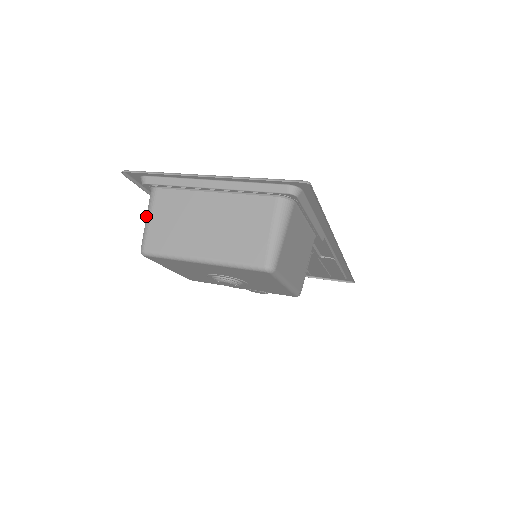
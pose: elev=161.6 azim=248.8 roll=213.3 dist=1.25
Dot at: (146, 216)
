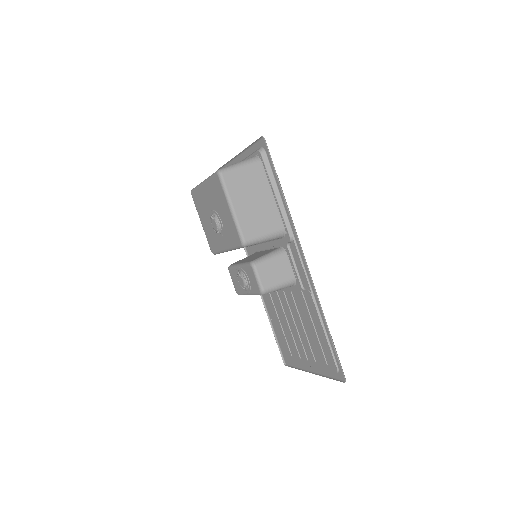
Dot at: occluded
